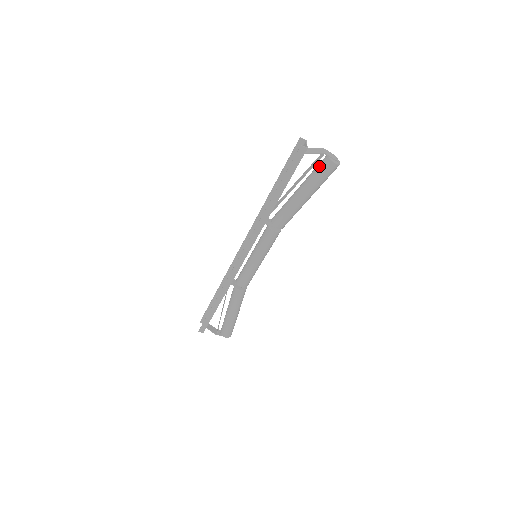
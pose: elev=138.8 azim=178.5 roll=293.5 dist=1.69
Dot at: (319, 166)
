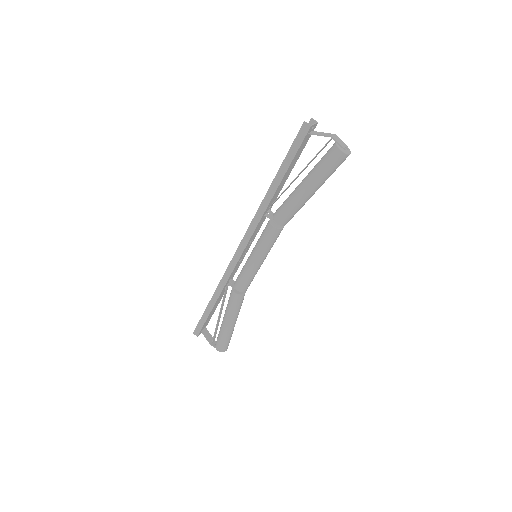
Dot at: occluded
